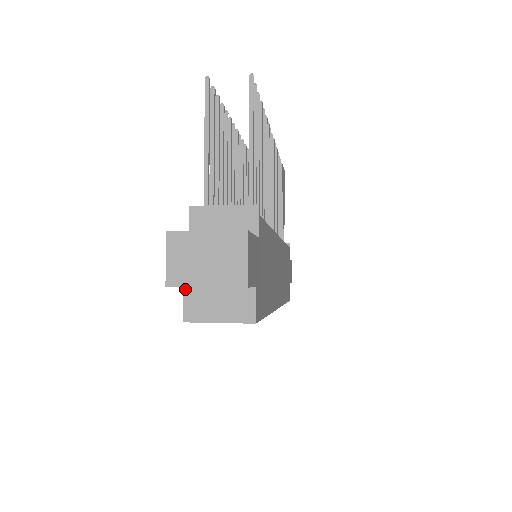
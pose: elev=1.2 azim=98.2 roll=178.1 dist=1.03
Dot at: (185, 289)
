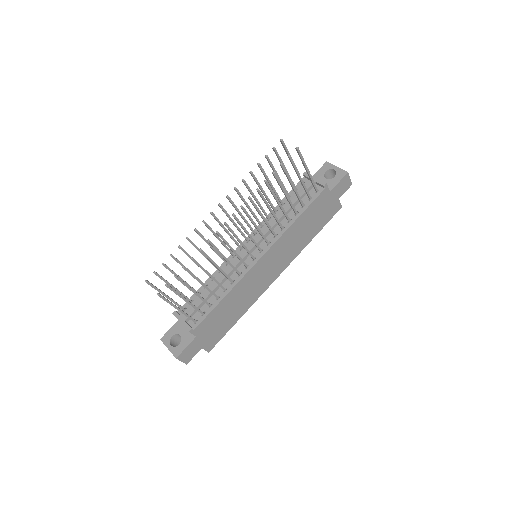
Dot at: occluded
